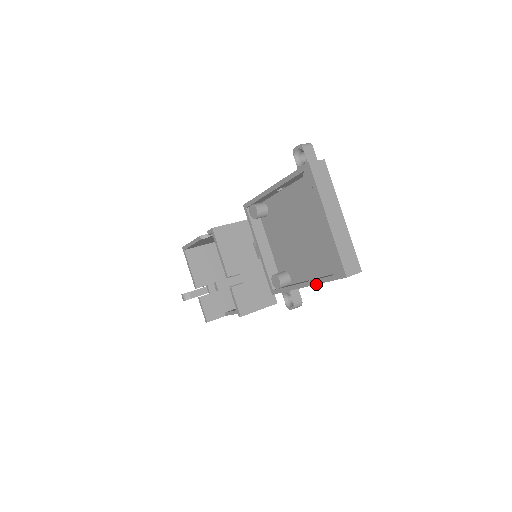
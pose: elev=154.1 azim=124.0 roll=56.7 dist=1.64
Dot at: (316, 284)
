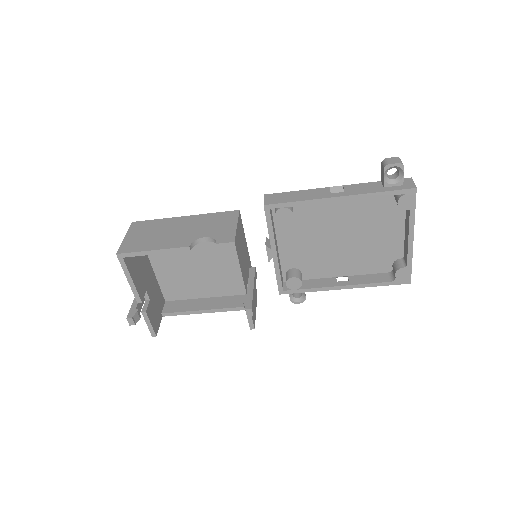
Dot at: (364, 287)
